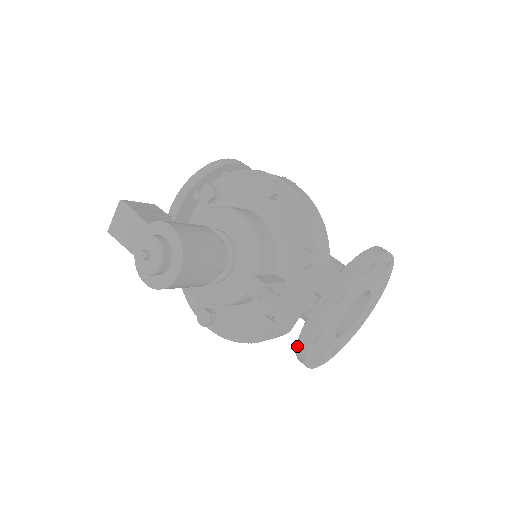
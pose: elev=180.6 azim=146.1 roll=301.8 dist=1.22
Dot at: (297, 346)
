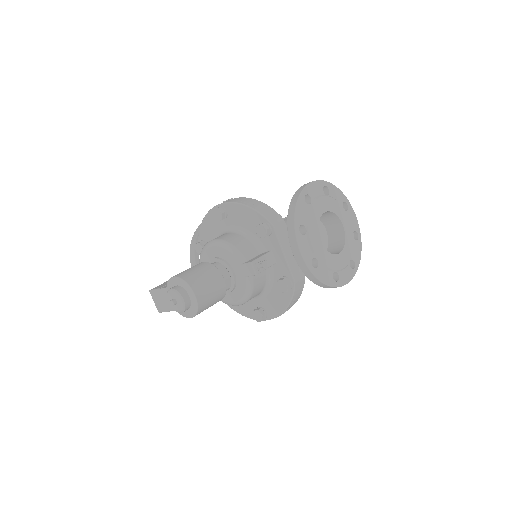
Dot at: (310, 280)
